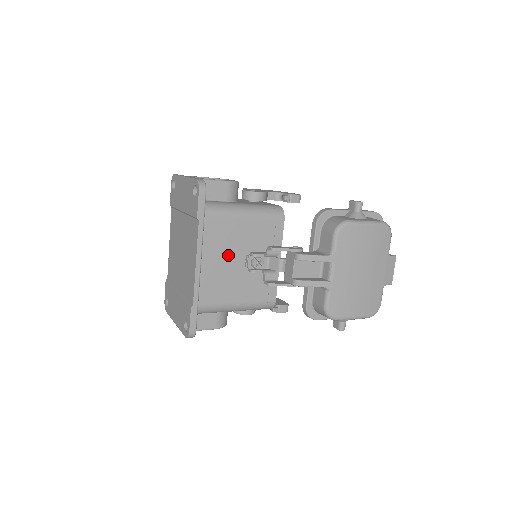
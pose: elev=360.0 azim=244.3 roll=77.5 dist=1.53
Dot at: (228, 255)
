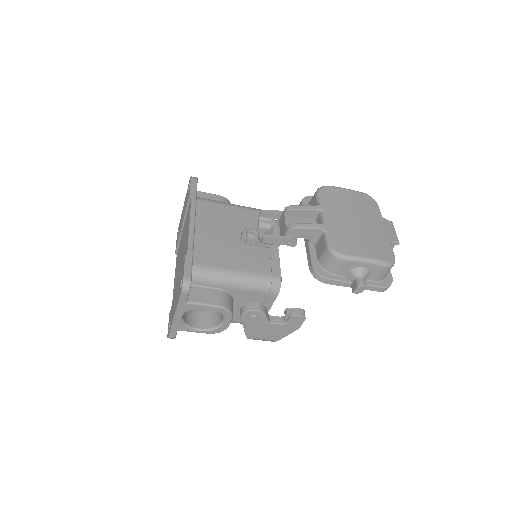
Dot at: (223, 230)
